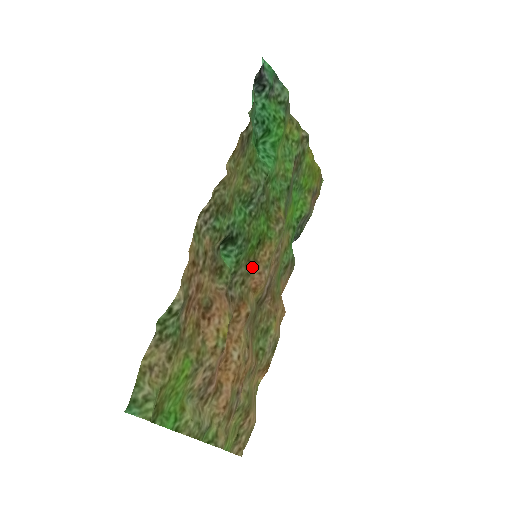
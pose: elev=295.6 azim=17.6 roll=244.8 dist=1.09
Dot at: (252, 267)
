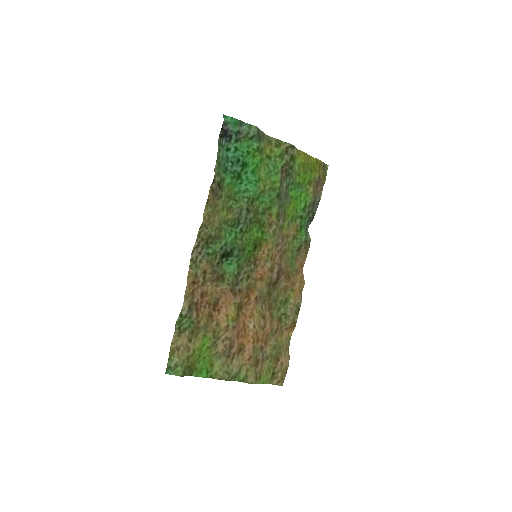
Dot at: (254, 264)
